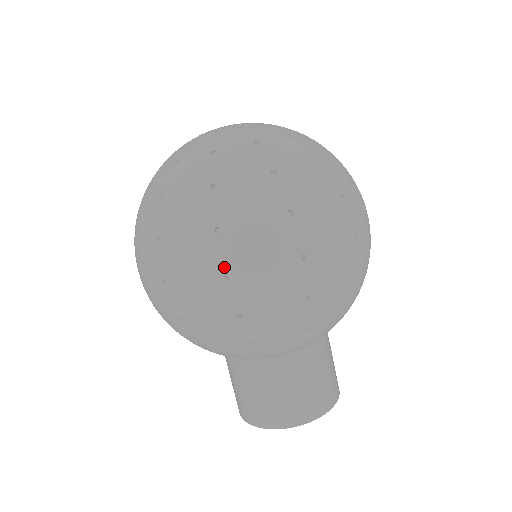
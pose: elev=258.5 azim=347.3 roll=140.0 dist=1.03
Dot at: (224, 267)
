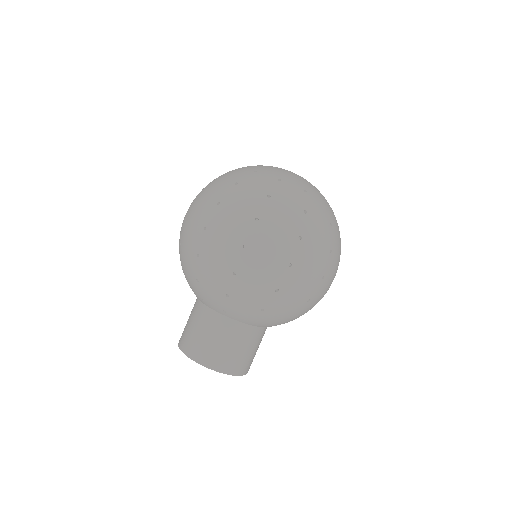
Dot at: (247, 241)
